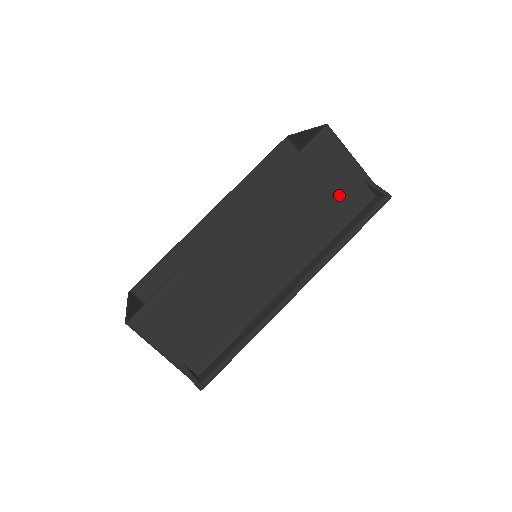
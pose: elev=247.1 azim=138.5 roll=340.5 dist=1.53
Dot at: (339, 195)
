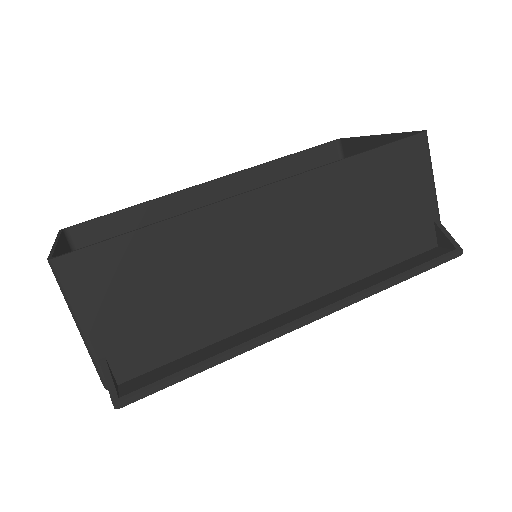
Dot at: (401, 223)
